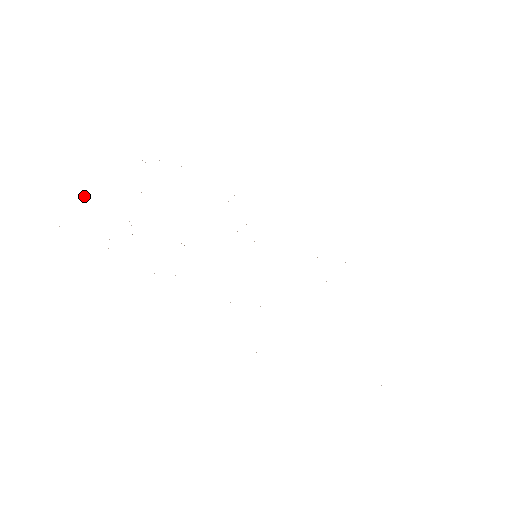
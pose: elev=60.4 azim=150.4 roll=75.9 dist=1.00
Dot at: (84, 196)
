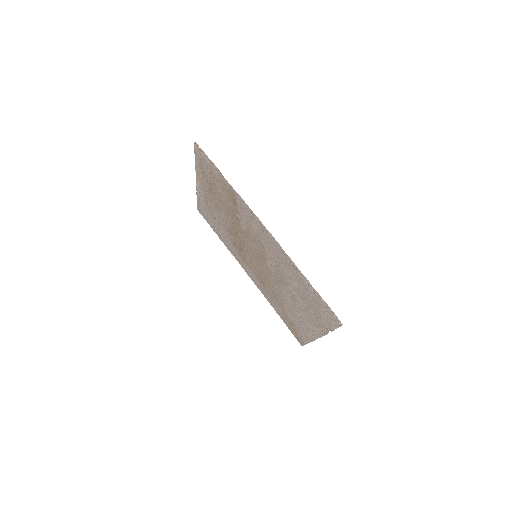
Dot at: (204, 169)
